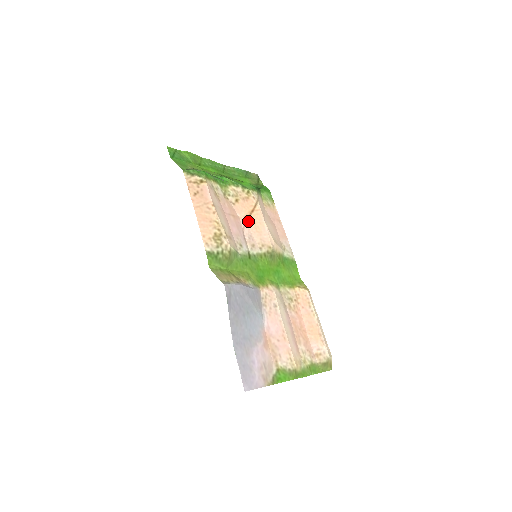
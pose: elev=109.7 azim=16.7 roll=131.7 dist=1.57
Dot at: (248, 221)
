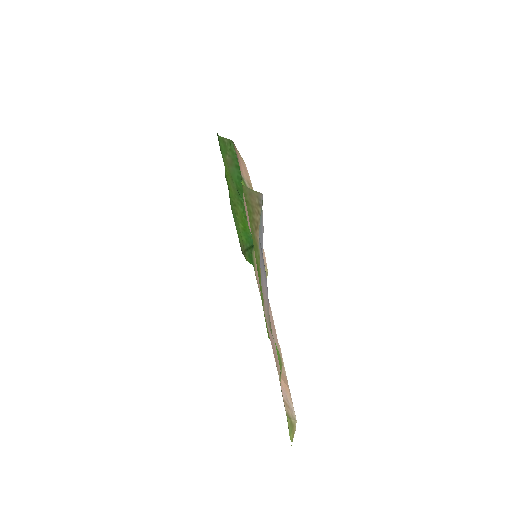
Dot at: occluded
